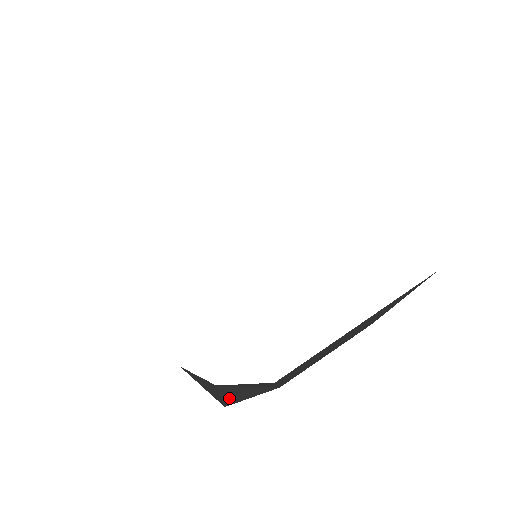
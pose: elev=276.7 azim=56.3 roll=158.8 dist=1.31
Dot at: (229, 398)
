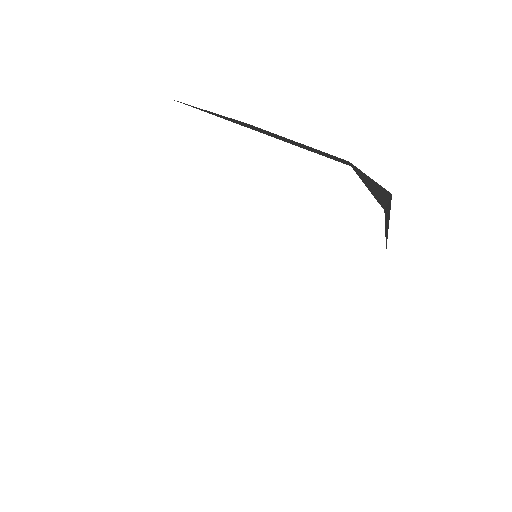
Dot at: occluded
